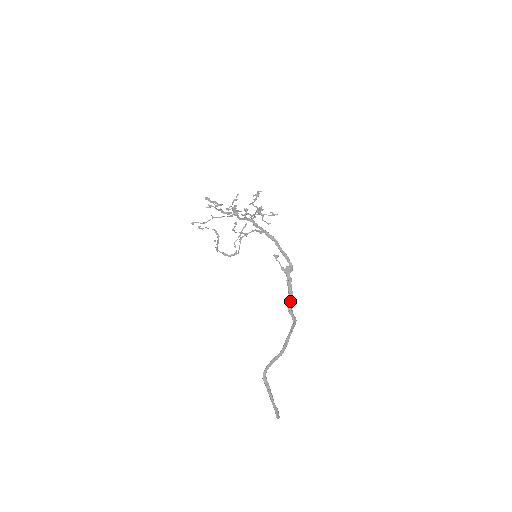
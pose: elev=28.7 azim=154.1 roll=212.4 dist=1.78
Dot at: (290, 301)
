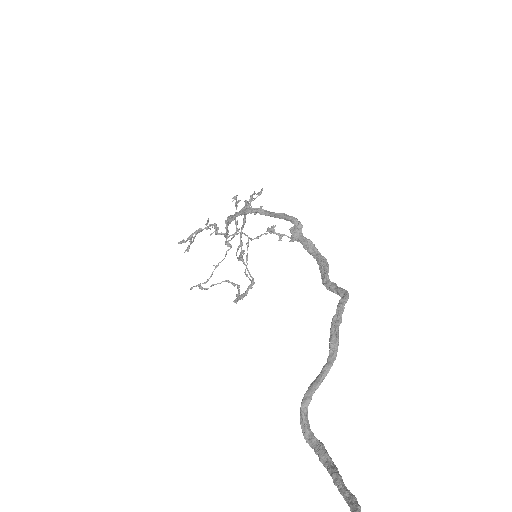
Dot at: (322, 271)
